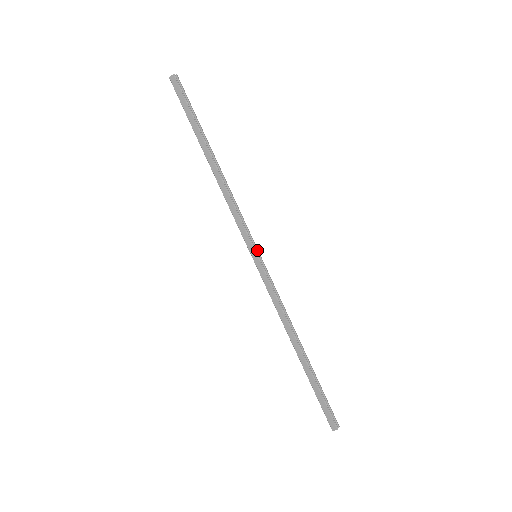
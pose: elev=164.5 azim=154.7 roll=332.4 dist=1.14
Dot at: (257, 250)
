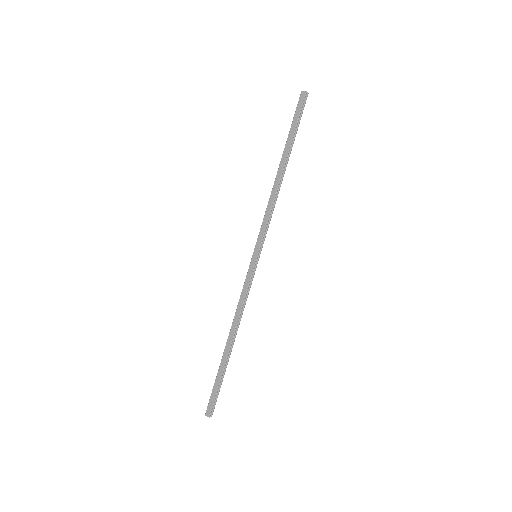
Dot at: (260, 253)
